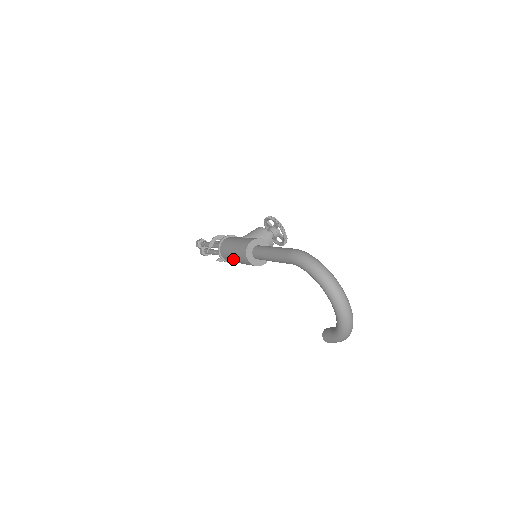
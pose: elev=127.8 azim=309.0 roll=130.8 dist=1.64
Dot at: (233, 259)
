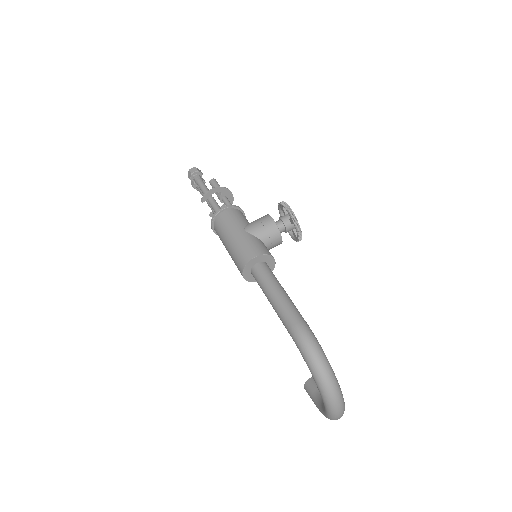
Dot at: occluded
